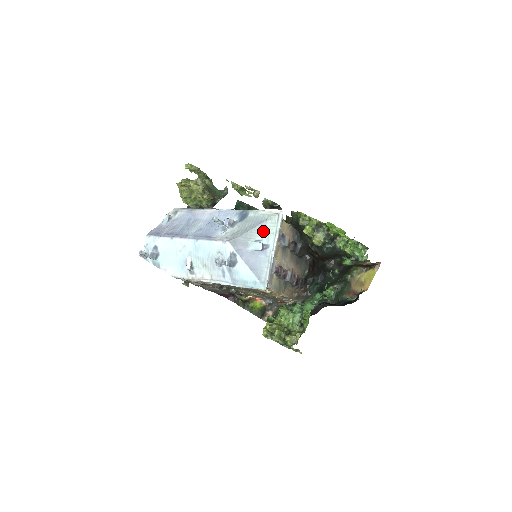
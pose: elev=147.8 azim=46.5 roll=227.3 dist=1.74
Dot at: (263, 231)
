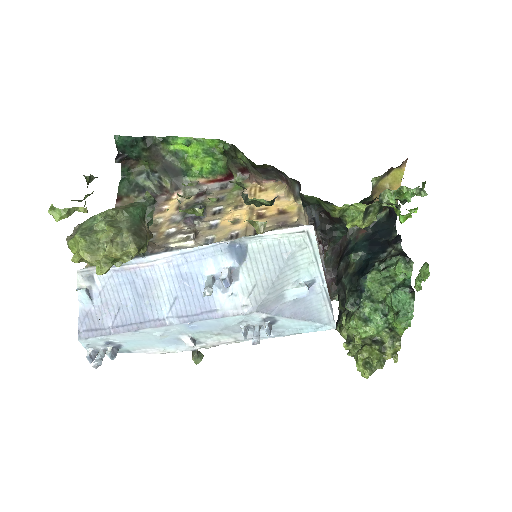
Dot at: (295, 267)
